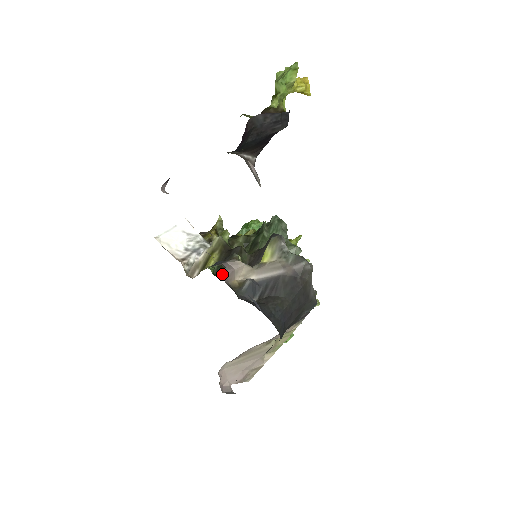
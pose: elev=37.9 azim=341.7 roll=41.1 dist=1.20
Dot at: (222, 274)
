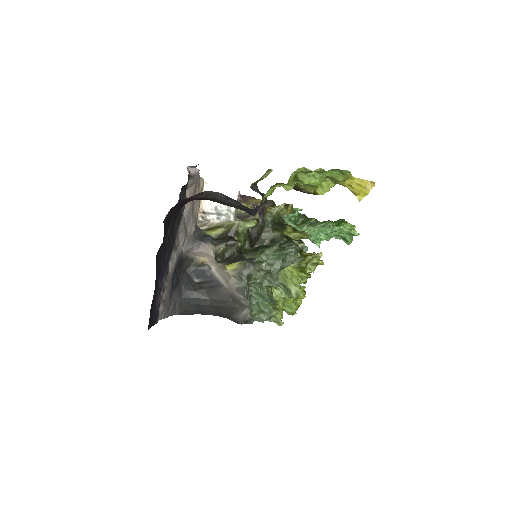
Dot at: occluded
